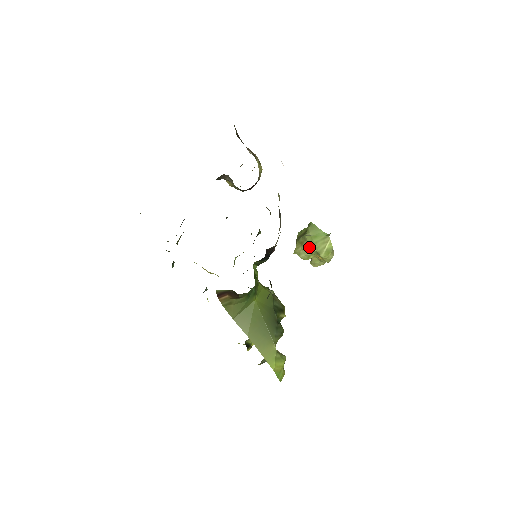
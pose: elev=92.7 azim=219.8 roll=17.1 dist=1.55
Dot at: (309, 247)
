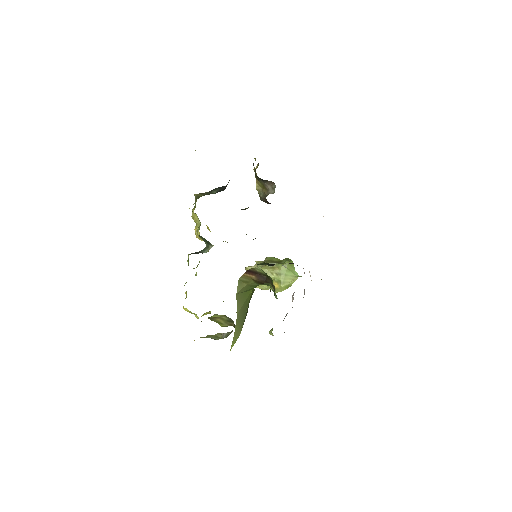
Dot at: (278, 274)
